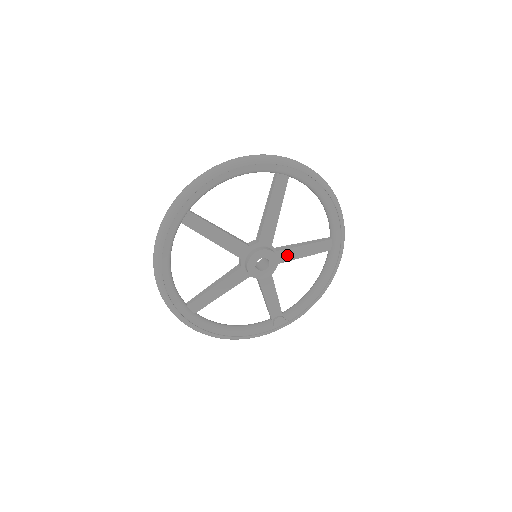
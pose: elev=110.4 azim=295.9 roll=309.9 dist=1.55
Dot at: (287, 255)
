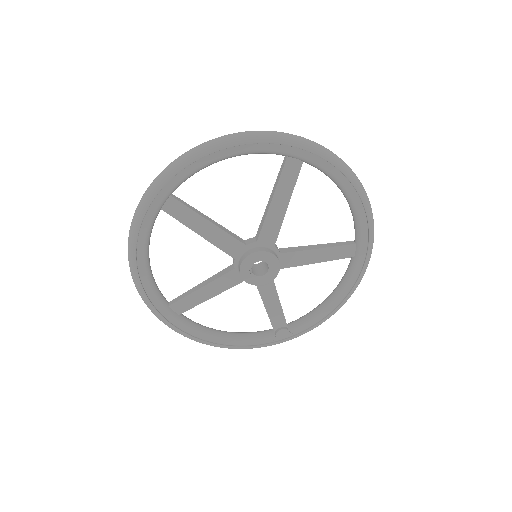
Dot at: (294, 259)
